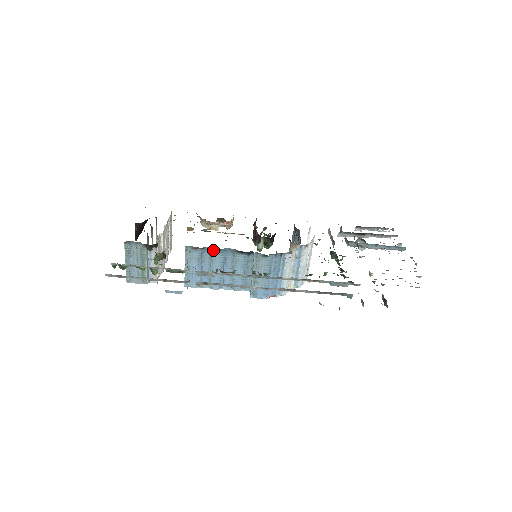
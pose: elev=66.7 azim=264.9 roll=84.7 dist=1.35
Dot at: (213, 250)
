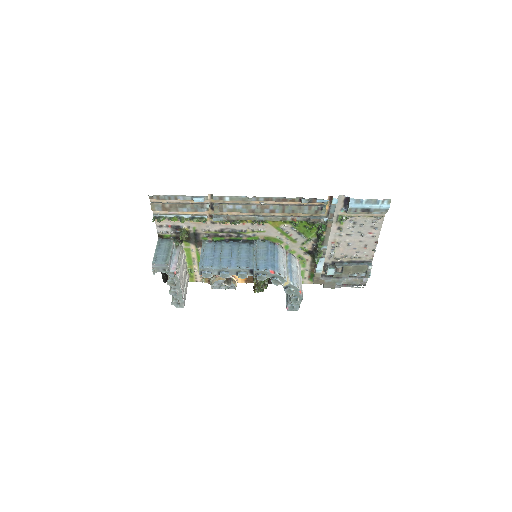
Dot at: (223, 242)
